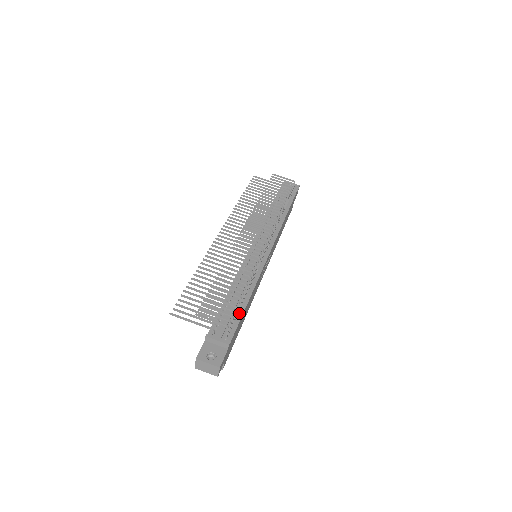
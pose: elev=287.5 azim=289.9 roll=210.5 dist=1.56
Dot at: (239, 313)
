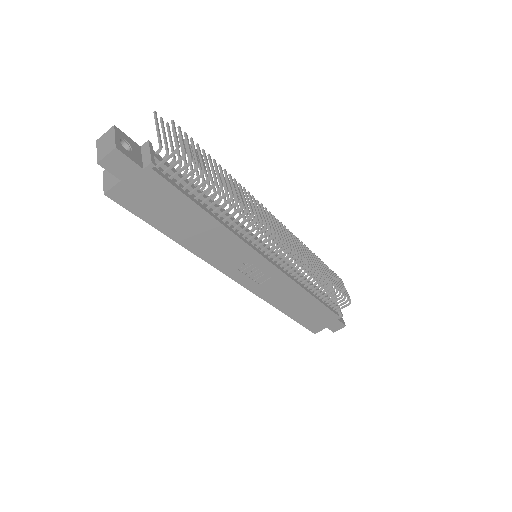
Dot at: (192, 197)
